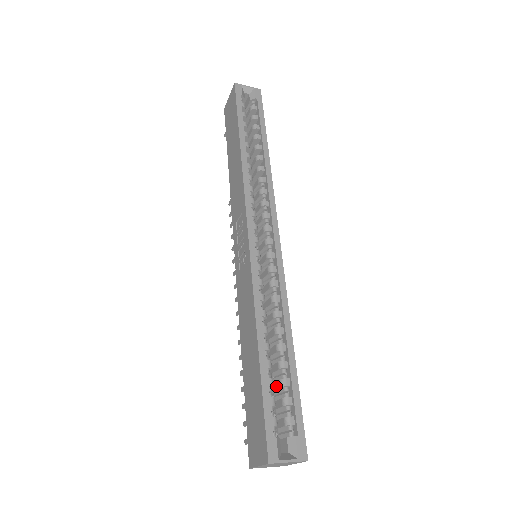
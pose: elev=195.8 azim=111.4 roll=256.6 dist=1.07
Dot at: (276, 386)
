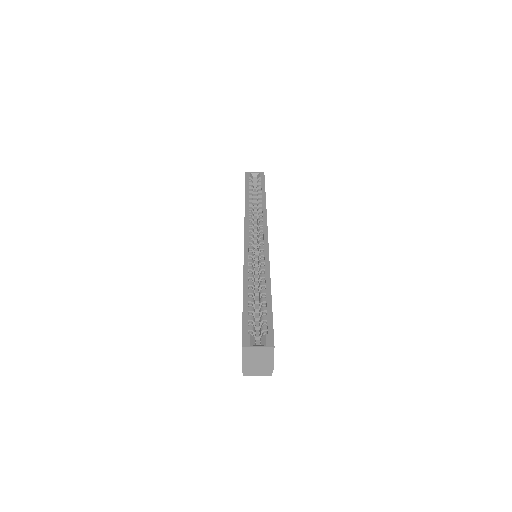
Dot at: (260, 316)
